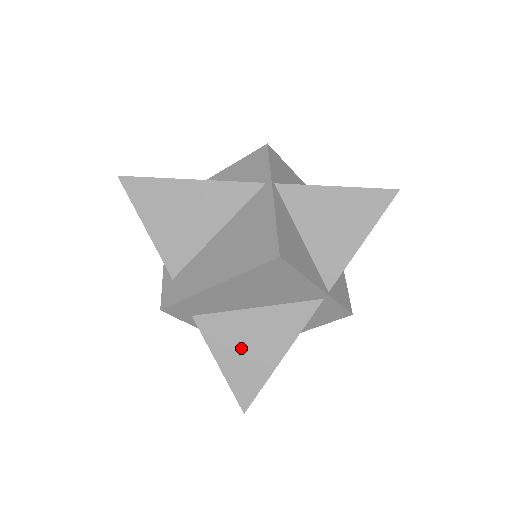
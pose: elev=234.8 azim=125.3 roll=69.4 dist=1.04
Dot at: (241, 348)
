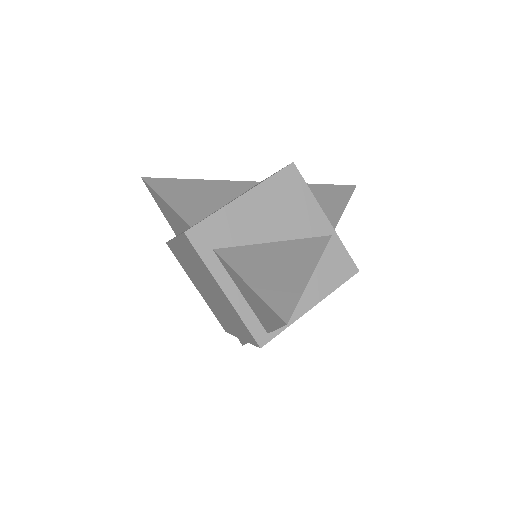
Dot at: (268, 269)
